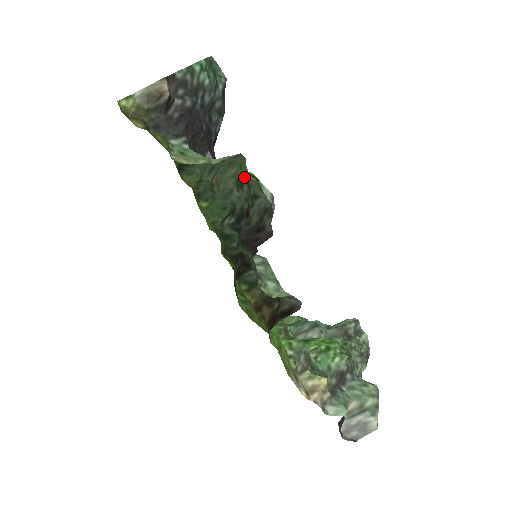
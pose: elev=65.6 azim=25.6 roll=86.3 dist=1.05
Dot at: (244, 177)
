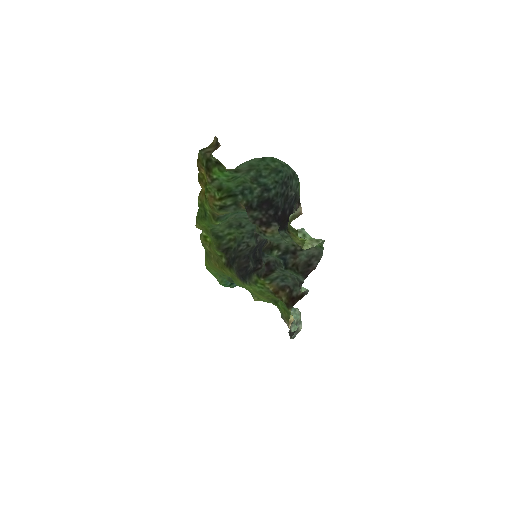
Dot at: occluded
